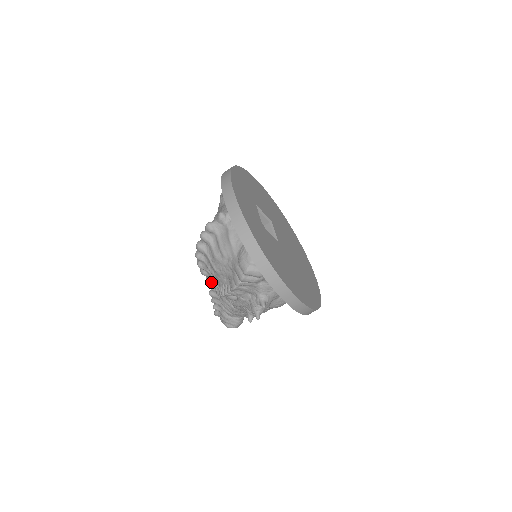
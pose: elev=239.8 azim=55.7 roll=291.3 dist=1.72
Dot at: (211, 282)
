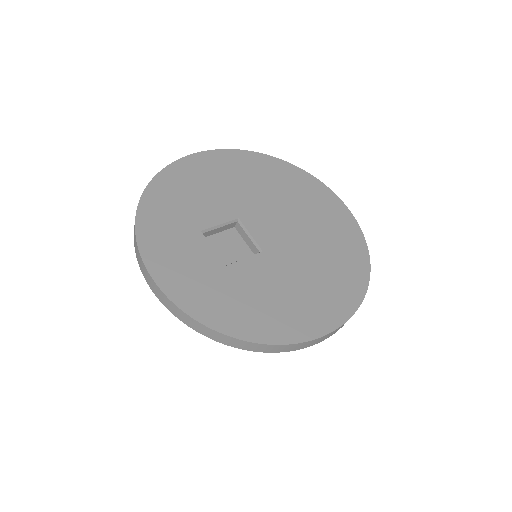
Dot at: occluded
